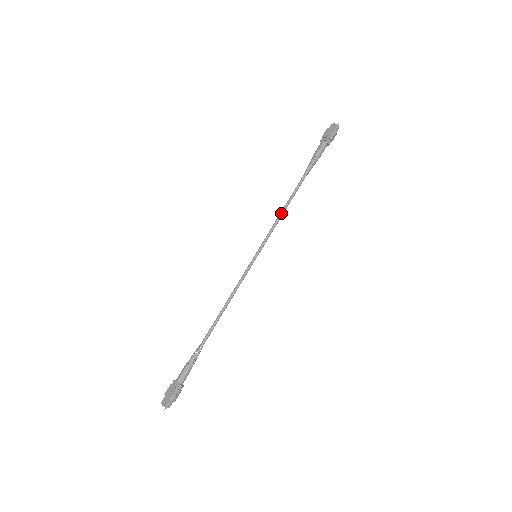
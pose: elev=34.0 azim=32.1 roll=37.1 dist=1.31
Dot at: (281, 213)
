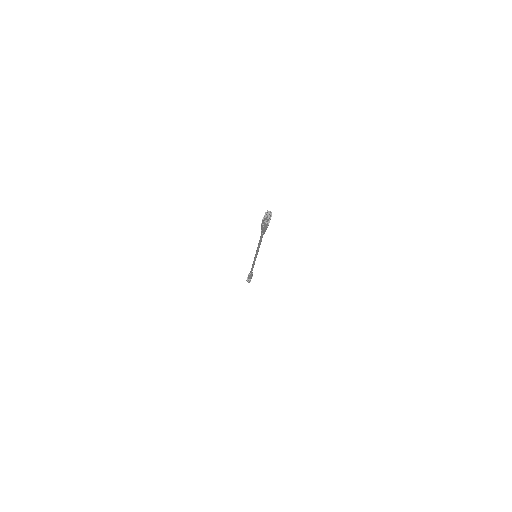
Dot at: (252, 264)
